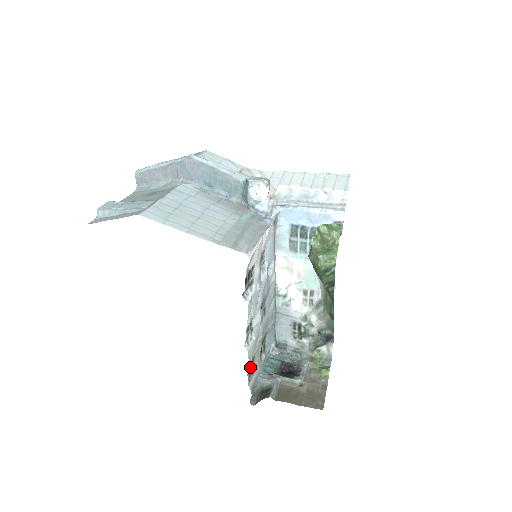
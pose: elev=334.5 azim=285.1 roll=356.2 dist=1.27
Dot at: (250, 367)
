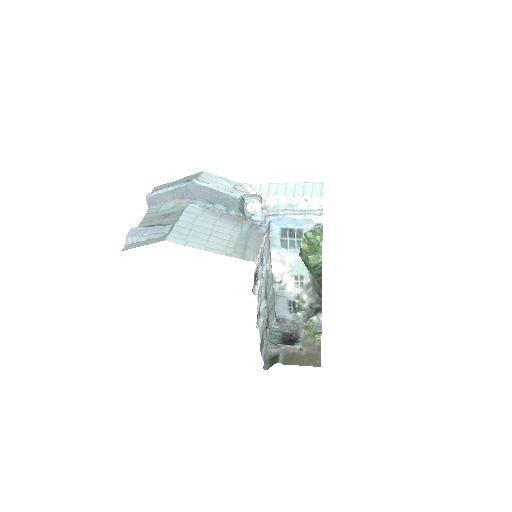
Dot at: (261, 342)
